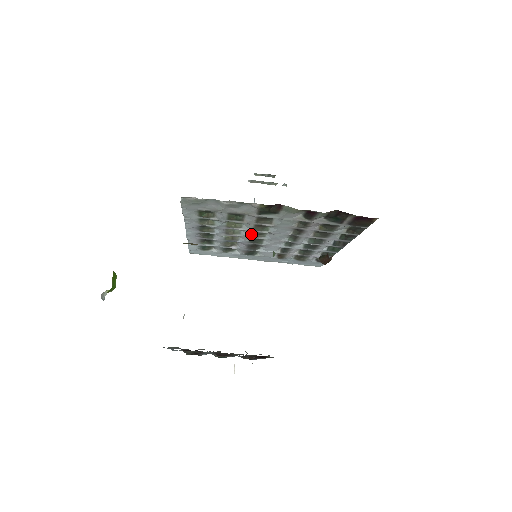
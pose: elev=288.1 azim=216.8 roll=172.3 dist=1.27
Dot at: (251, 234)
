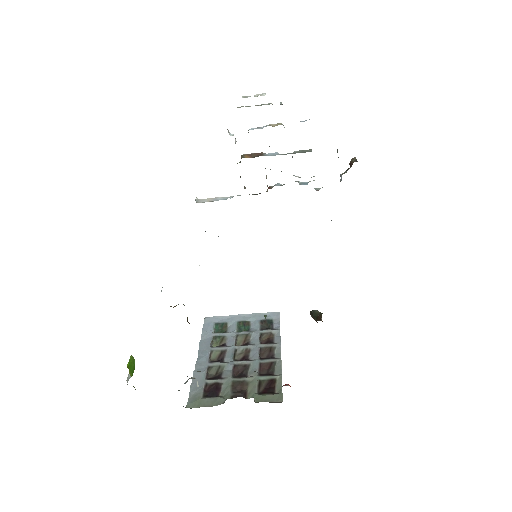
Dot at: occluded
